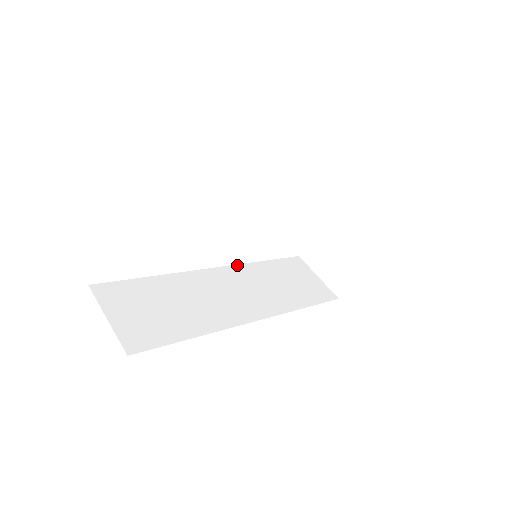
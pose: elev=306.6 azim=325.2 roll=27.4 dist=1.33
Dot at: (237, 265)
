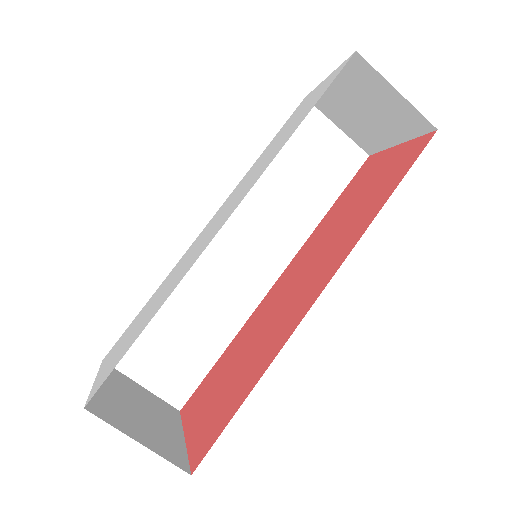
Dot at: occluded
